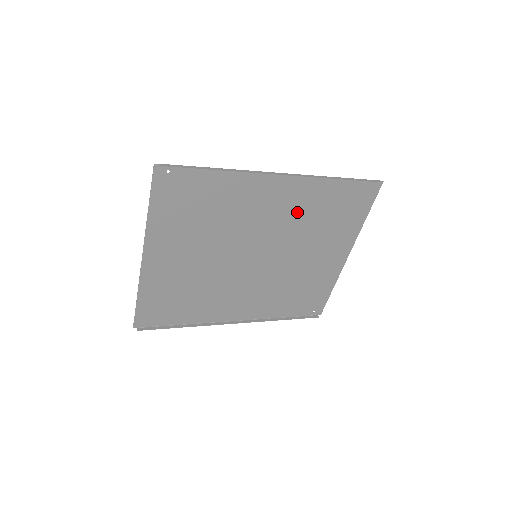
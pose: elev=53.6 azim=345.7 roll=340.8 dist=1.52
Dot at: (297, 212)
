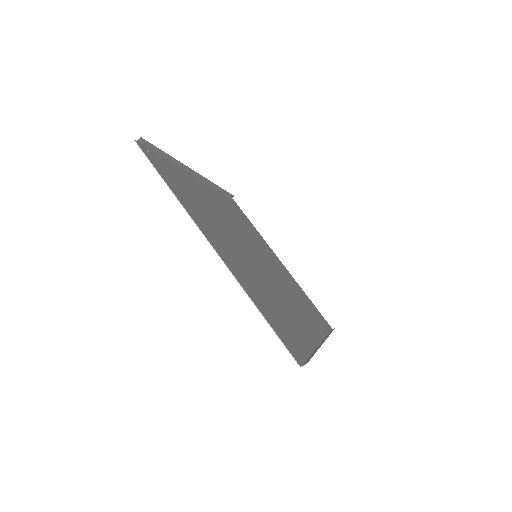
Dot at: (231, 215)
